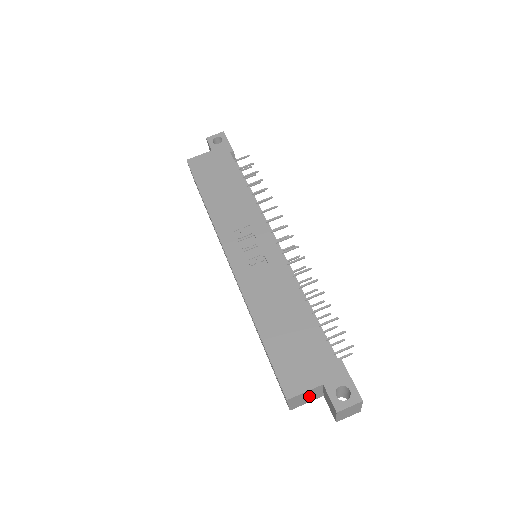
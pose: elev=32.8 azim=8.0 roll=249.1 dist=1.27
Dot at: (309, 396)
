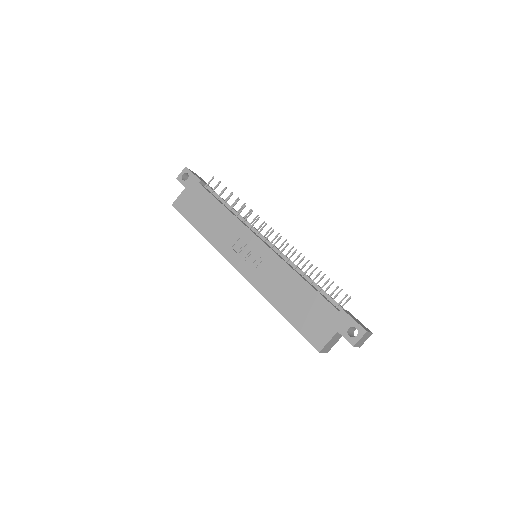
Dot at: (334, 341)
